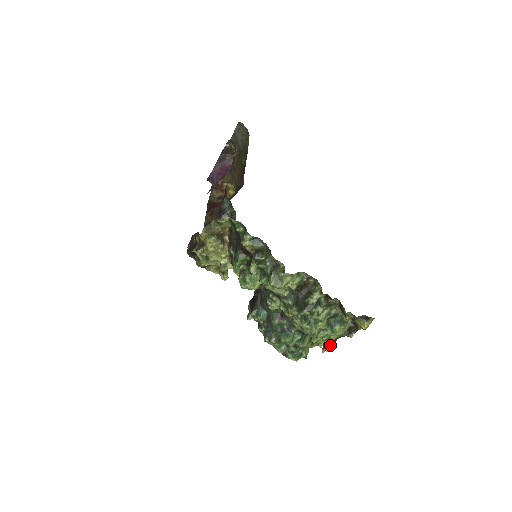
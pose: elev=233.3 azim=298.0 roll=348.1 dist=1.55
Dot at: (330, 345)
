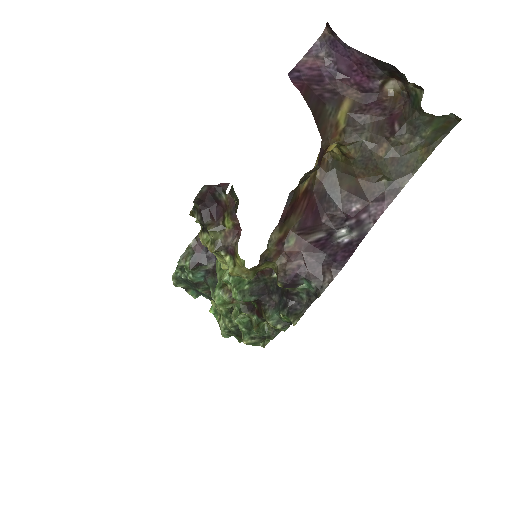
Dot at: occluded
